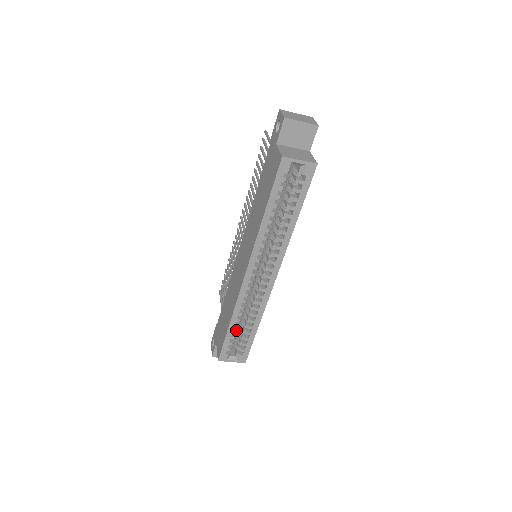
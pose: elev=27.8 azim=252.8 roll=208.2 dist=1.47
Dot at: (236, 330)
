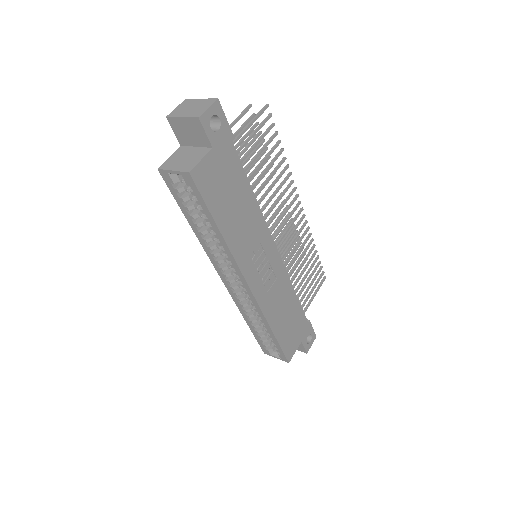
Dot at: (258, 330)
